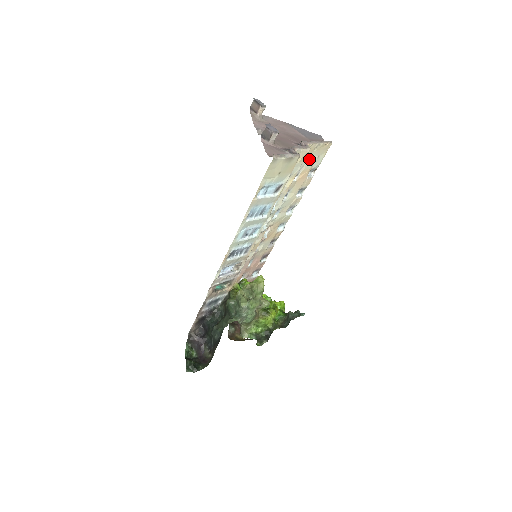
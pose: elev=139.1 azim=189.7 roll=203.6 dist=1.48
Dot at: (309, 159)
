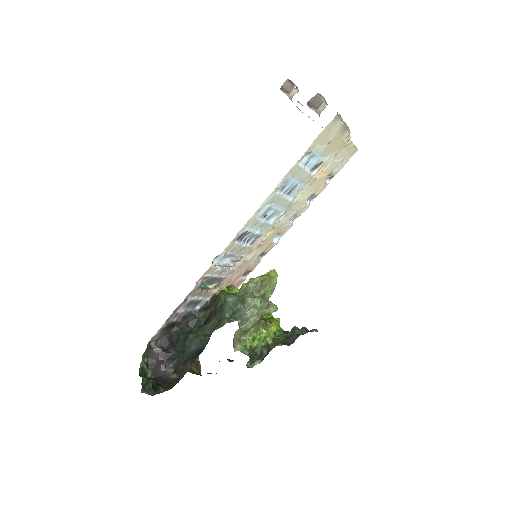
Dot at: (336, 157)
